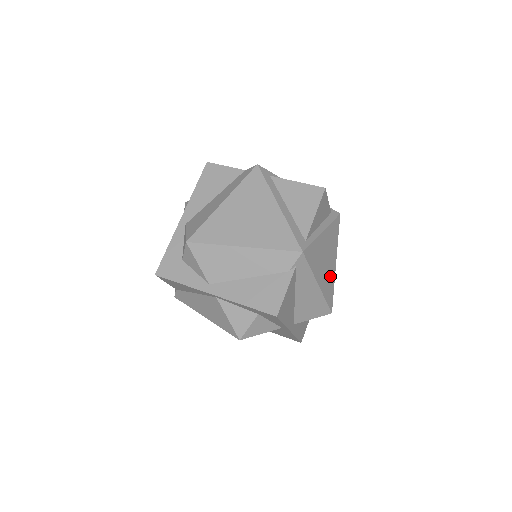
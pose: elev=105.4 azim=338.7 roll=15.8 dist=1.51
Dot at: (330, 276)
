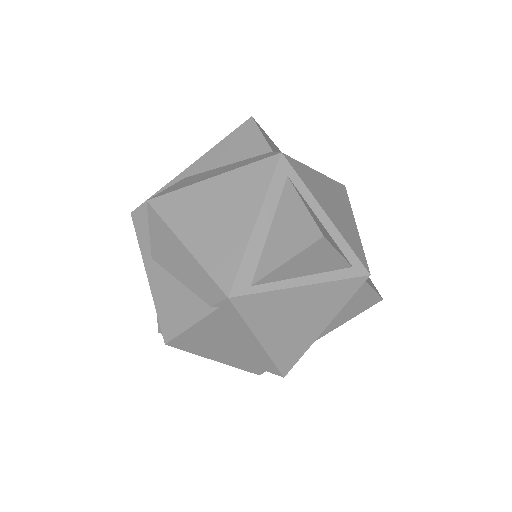
Dot at: (300, 339)
